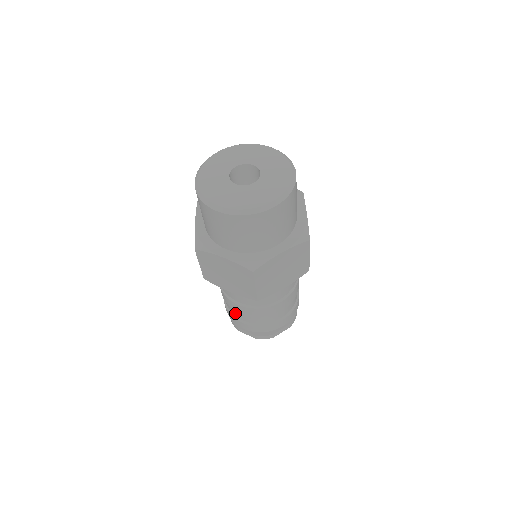
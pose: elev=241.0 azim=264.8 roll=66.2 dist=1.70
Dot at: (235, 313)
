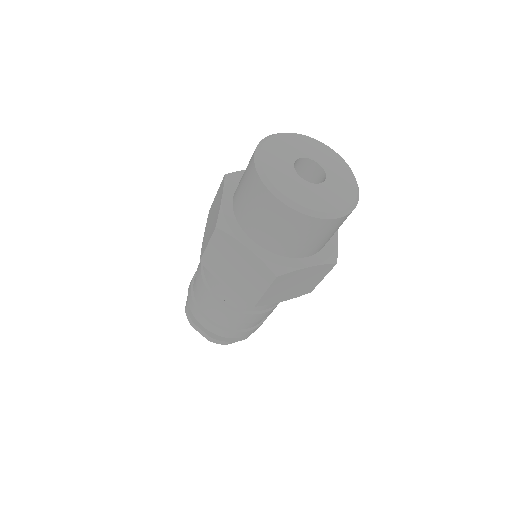
Dot at: (203, 307)
